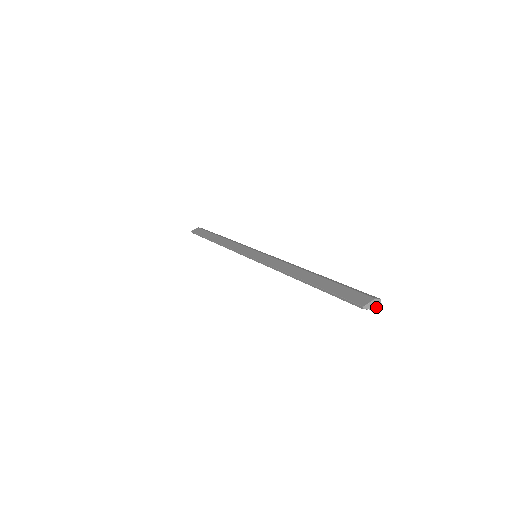
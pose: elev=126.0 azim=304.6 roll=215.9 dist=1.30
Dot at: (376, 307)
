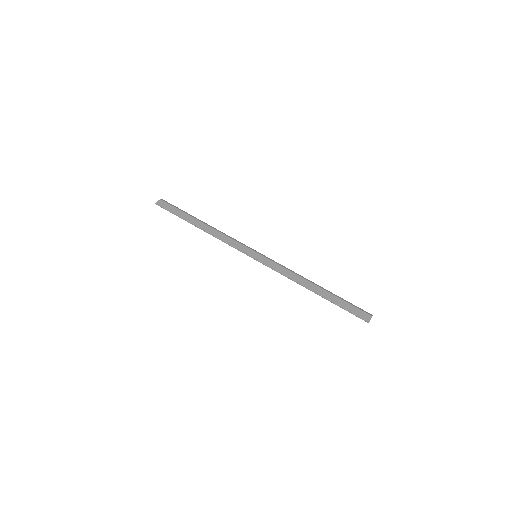
Dot at: occluded
